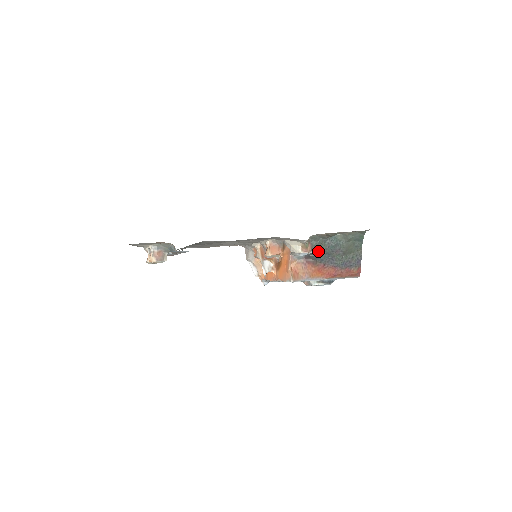
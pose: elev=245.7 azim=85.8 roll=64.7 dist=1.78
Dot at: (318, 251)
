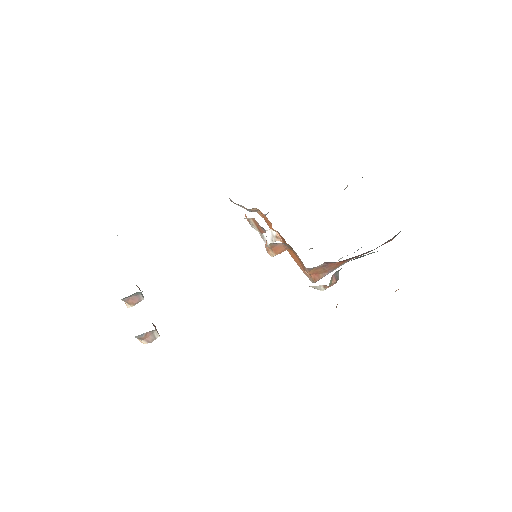
Dot at: occluded
